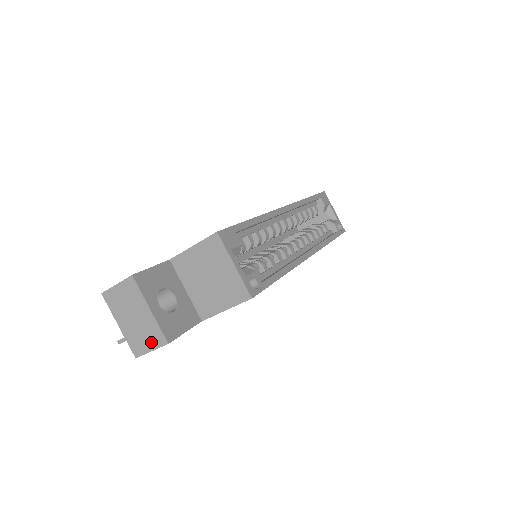
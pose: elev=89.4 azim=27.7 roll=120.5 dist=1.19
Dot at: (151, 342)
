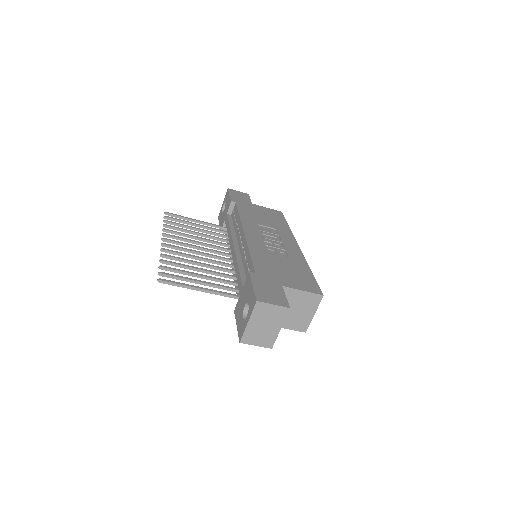
Dot at: (261, 342)
